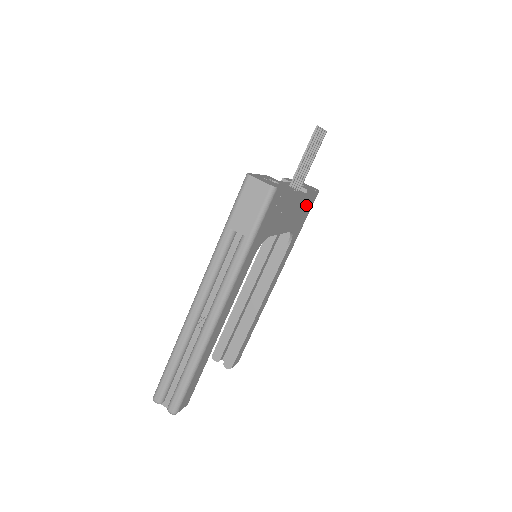
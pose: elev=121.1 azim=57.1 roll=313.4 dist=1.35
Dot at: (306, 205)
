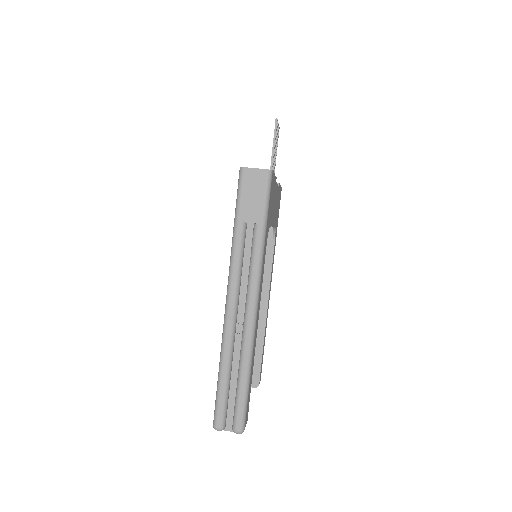
Dot at: (278, 201)
